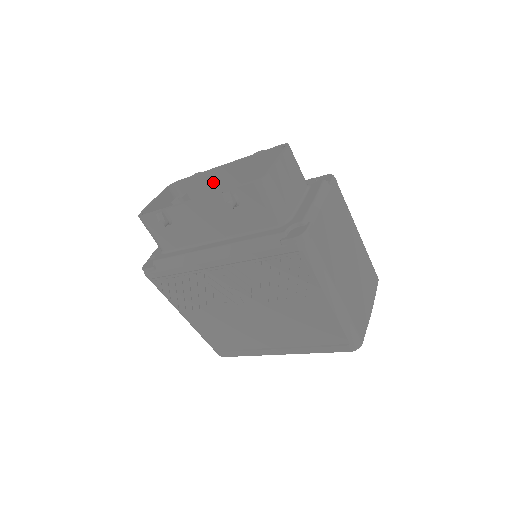
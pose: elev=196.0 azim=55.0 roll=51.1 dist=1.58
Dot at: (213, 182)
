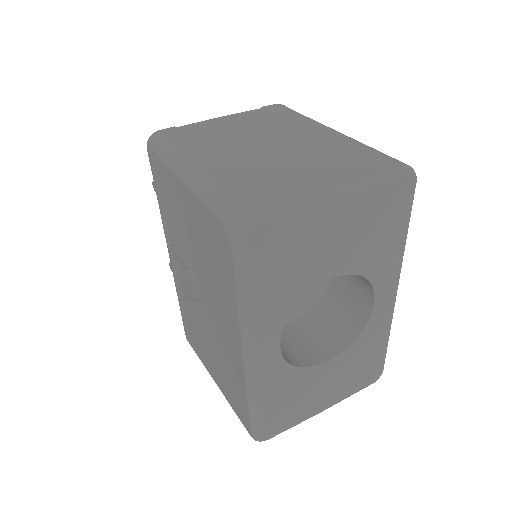
Dot at: occluded
